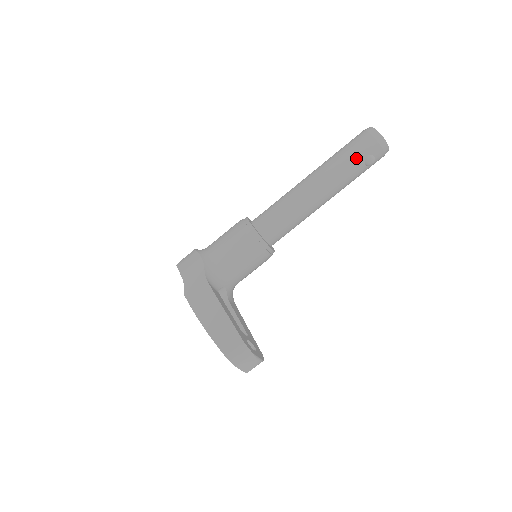
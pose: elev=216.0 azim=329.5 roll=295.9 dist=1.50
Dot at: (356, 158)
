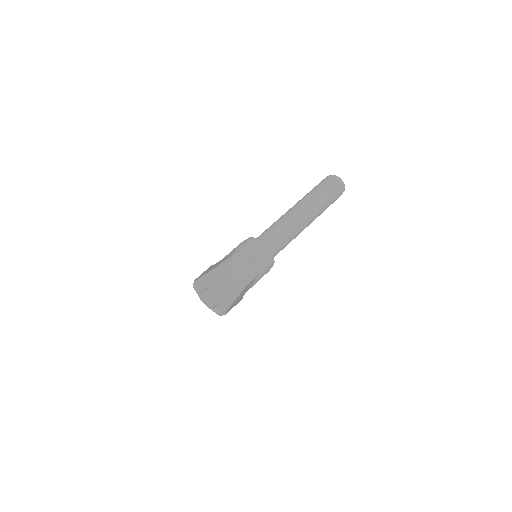
Dot at: (320, 188)
